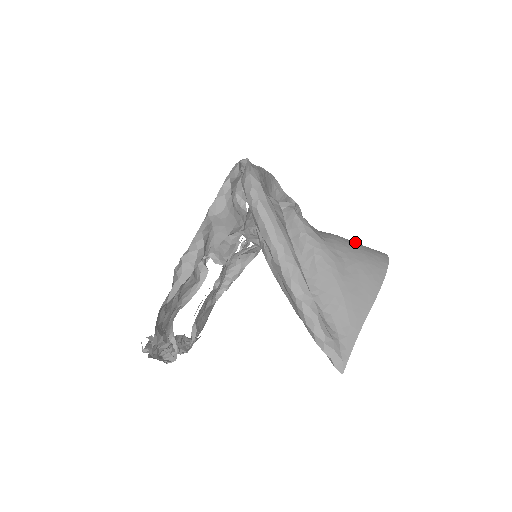
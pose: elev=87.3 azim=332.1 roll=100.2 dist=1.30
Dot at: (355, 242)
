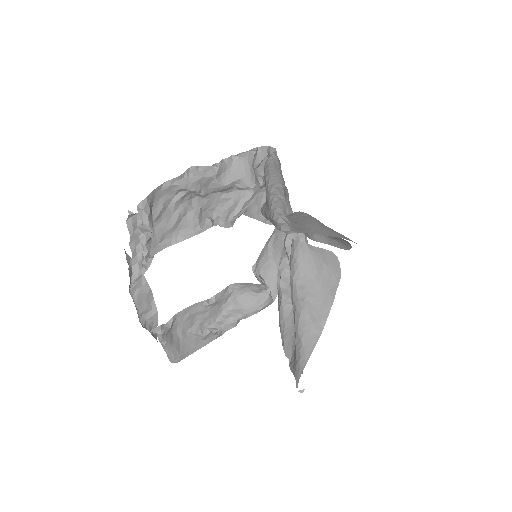
Dot at: occluded
